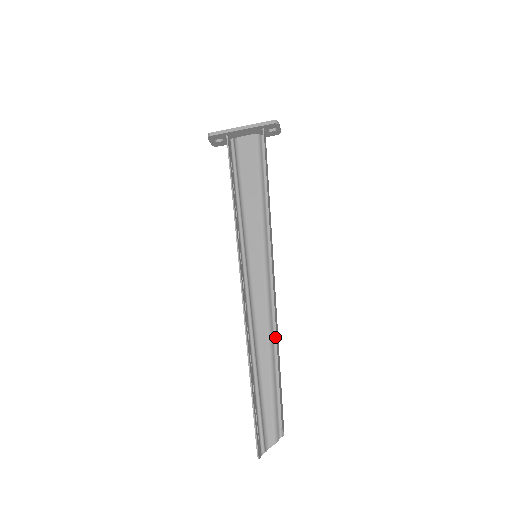
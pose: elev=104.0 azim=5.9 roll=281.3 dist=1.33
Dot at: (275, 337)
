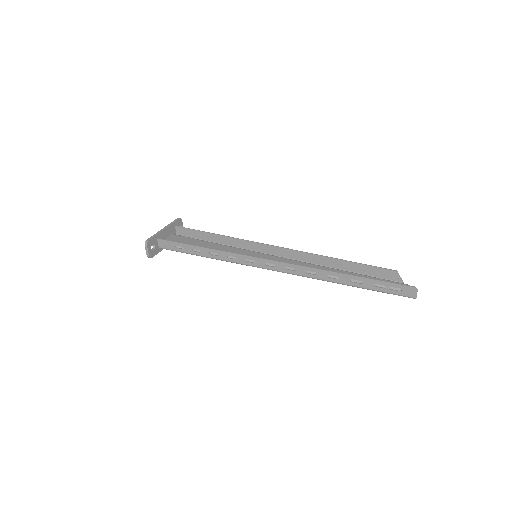
Dot at: (325, 256)
